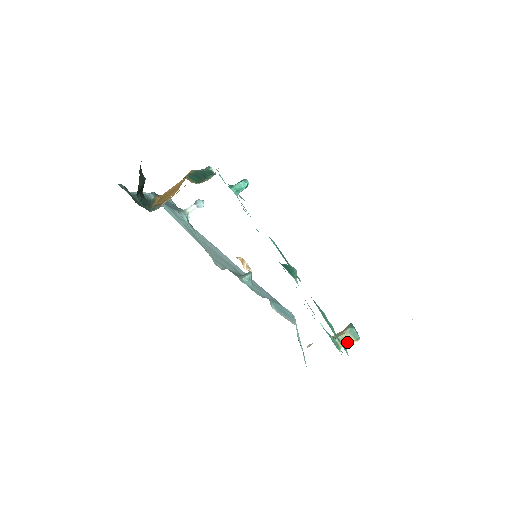
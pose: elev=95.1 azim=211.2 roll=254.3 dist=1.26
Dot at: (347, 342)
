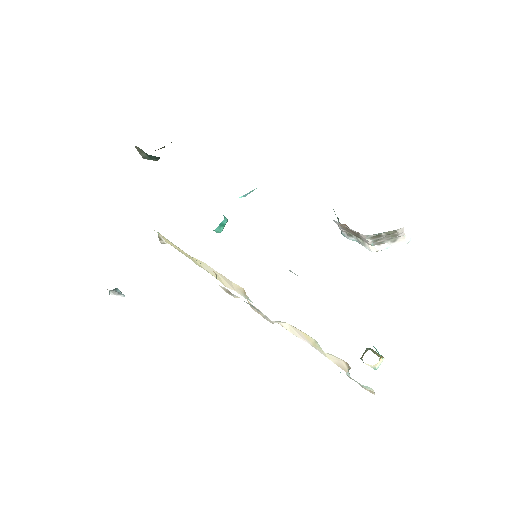
Dot at: (378, 356)
